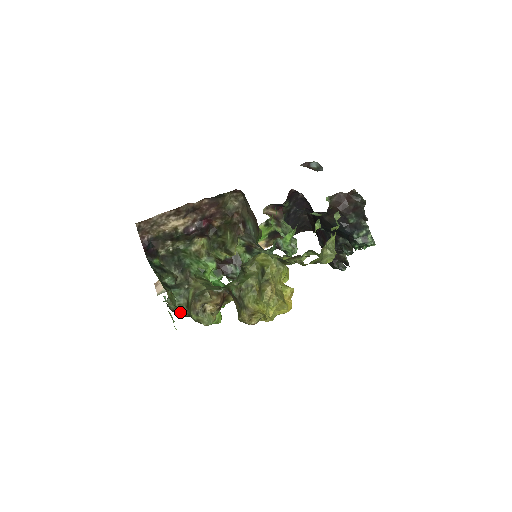
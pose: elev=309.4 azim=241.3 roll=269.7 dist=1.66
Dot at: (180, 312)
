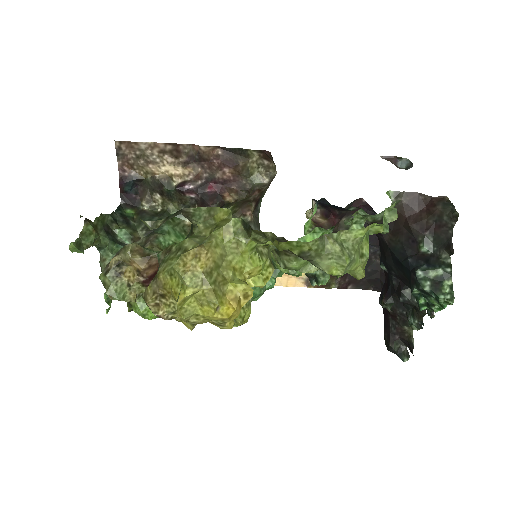
Dot at: occluded
